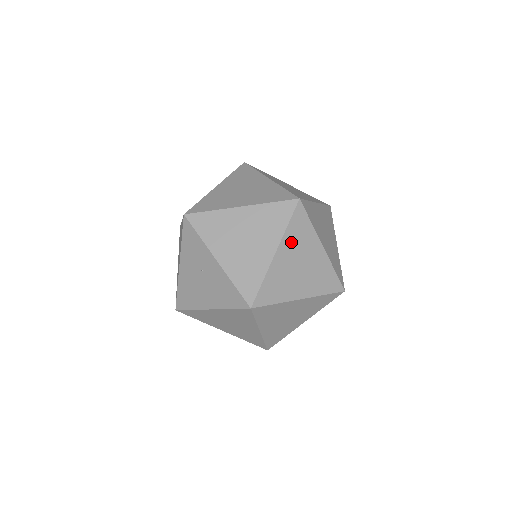
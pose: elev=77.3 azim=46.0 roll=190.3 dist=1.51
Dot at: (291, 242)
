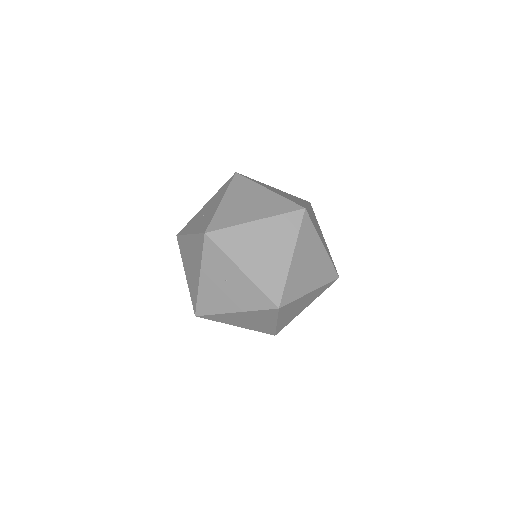
Dot at: (302, 246)
